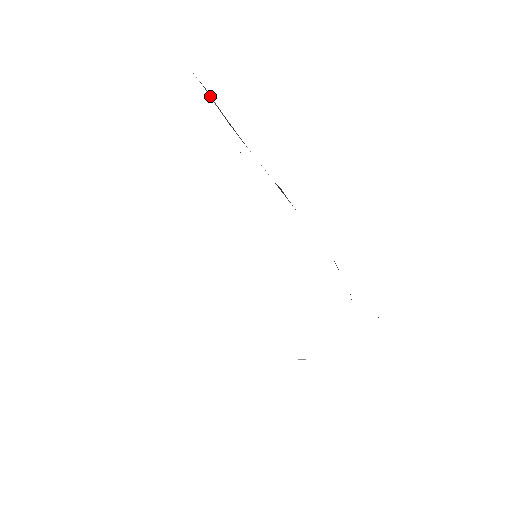
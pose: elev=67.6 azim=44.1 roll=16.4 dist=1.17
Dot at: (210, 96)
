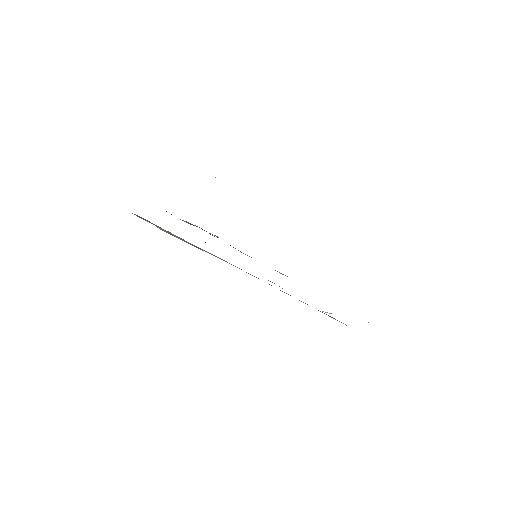
Dot at: occluded
